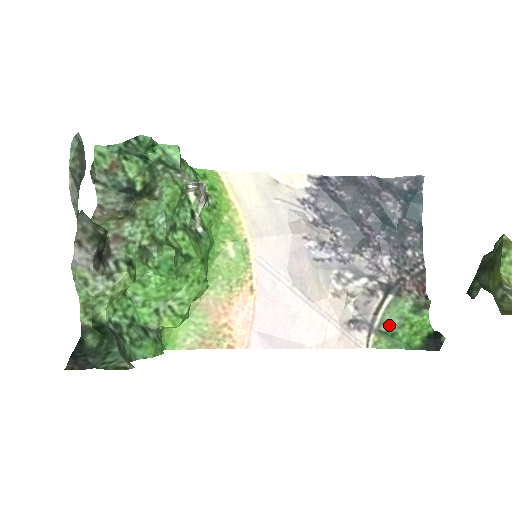
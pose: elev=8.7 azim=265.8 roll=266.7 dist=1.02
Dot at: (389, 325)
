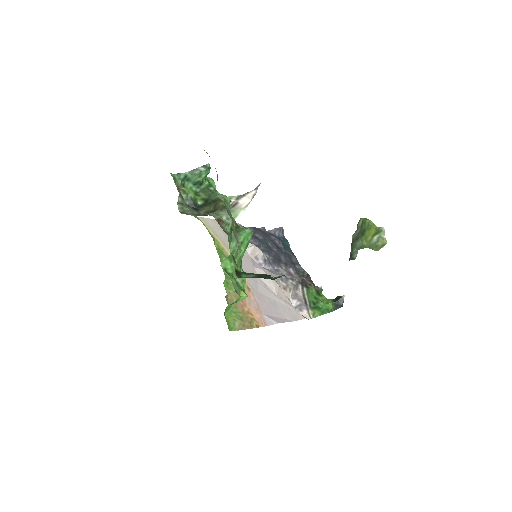
Dot at: (313, 303)
